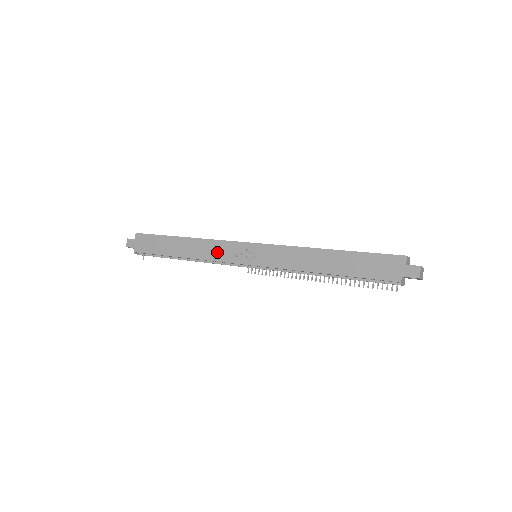
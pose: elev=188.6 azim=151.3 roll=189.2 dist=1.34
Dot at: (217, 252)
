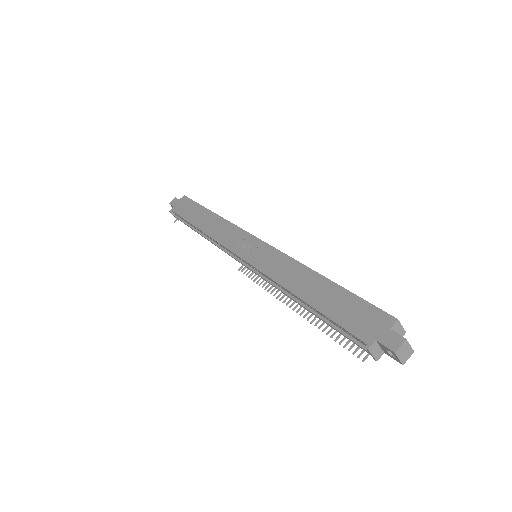
Dot at: (226, 235)
